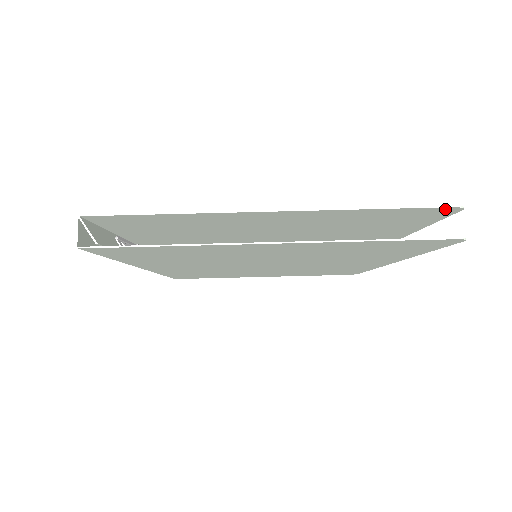
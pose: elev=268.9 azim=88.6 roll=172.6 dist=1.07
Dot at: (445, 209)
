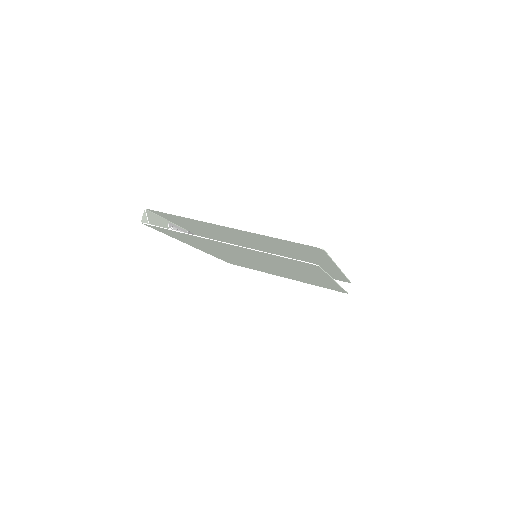
Dot at: (313, 247)
